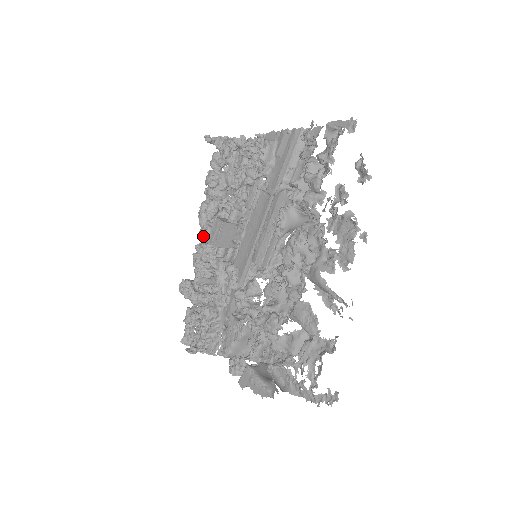
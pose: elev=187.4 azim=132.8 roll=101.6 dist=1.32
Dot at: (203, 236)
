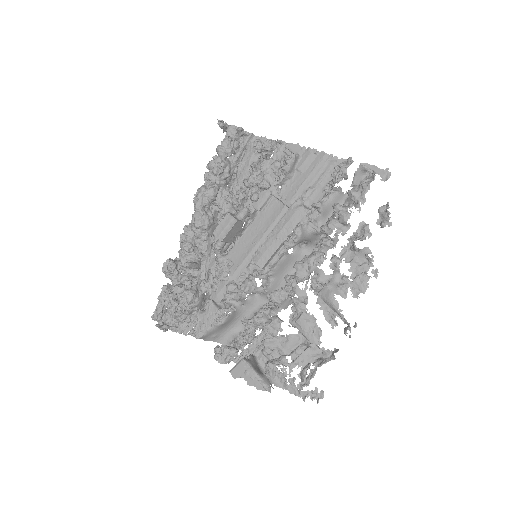
Dot at: (198, 221)
